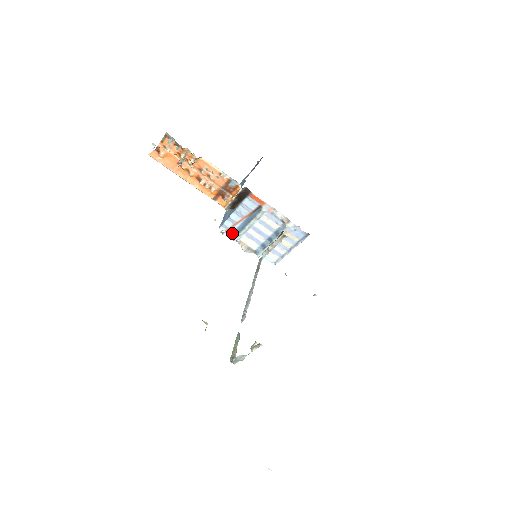
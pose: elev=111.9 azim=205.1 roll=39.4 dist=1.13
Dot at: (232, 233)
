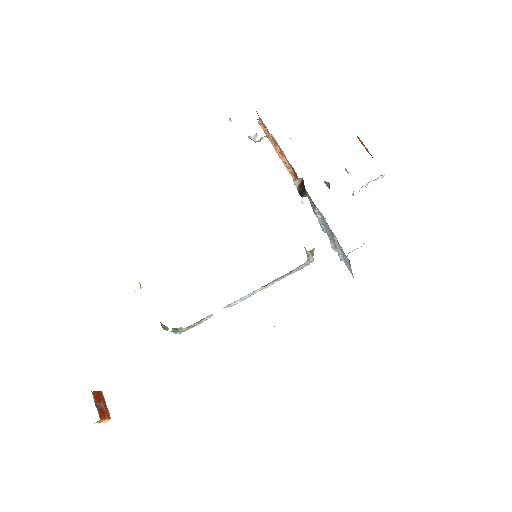
Dot at: occluded
